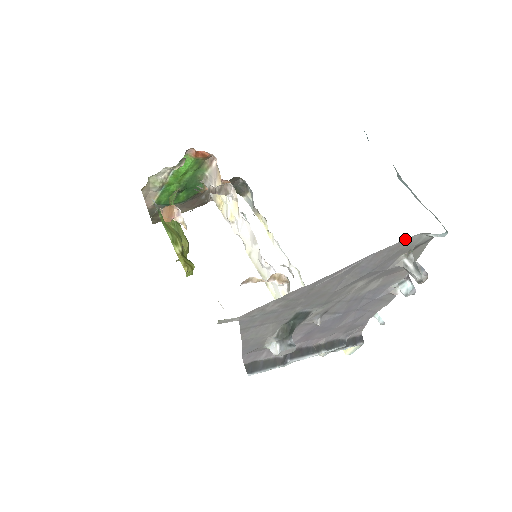
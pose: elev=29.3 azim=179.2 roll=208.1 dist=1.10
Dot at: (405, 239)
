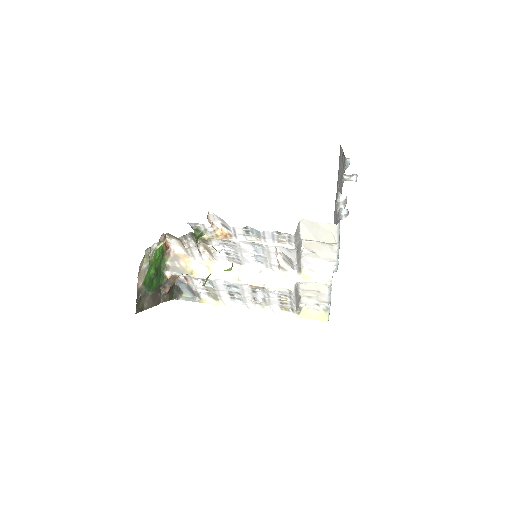
Dot at: occluded
